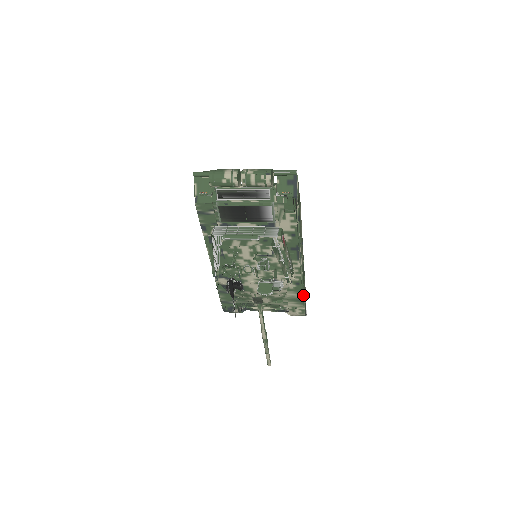
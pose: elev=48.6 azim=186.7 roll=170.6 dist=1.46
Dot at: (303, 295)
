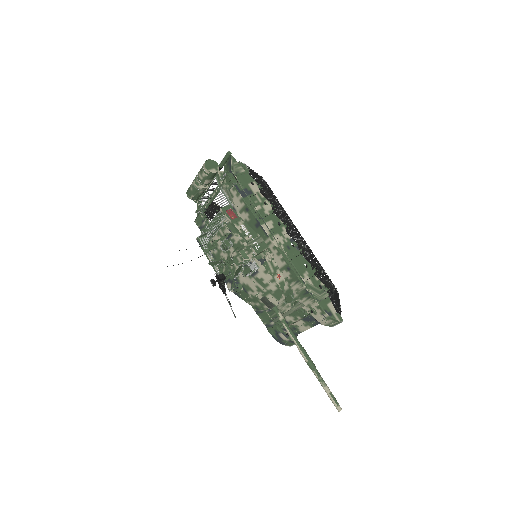
Dot at: (305, 284)
